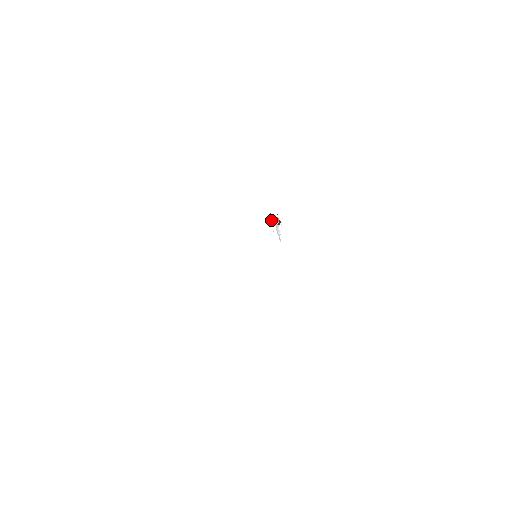
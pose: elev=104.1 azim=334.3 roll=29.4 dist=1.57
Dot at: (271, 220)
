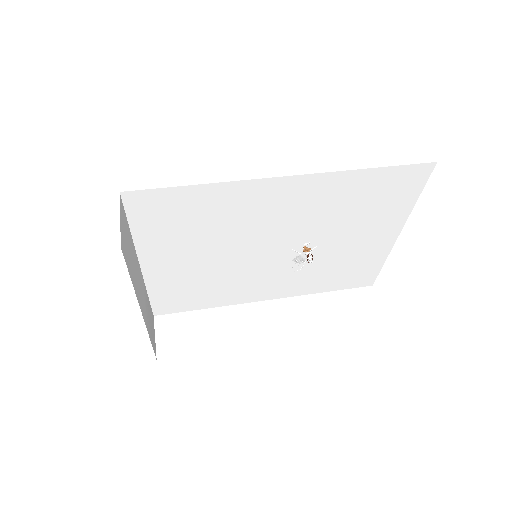
Dot at: (303, 251)
